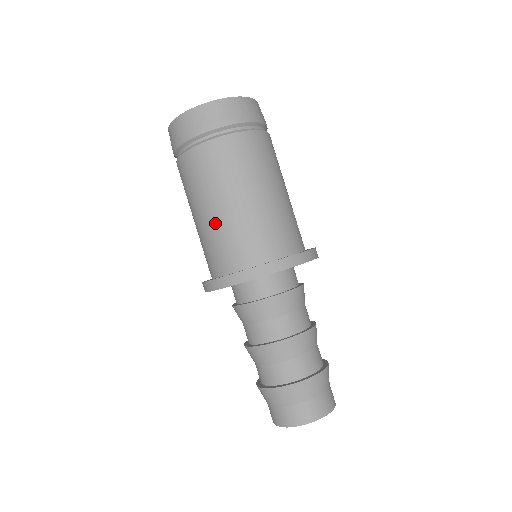
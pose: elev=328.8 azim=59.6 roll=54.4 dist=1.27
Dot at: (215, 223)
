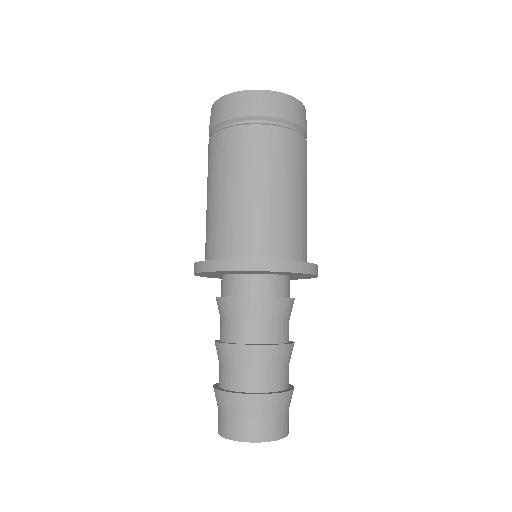
Dot at: (214, 208)
